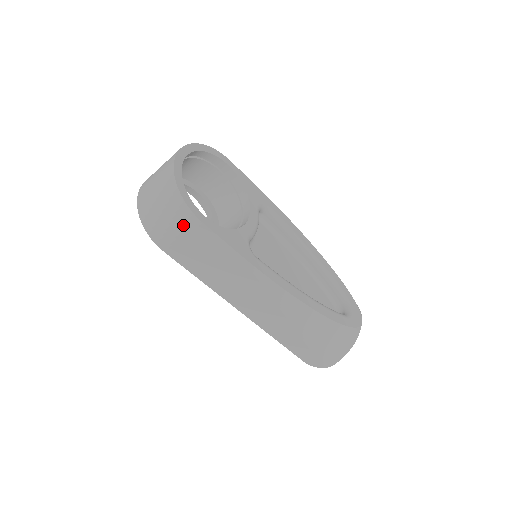
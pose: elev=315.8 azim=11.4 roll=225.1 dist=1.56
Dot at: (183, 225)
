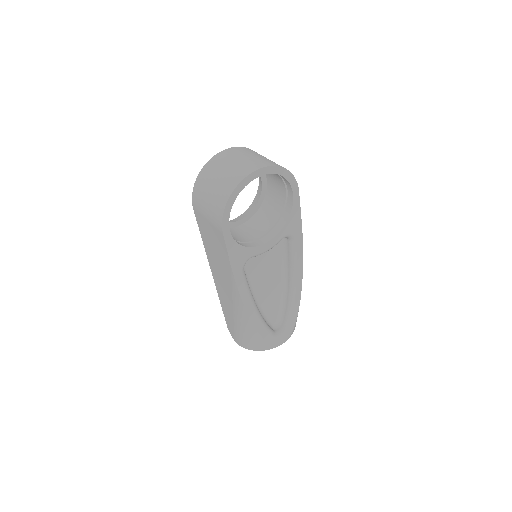
Dot at: (213, 219)
